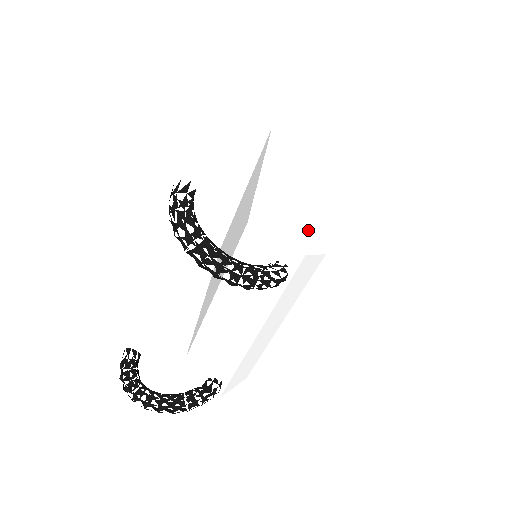
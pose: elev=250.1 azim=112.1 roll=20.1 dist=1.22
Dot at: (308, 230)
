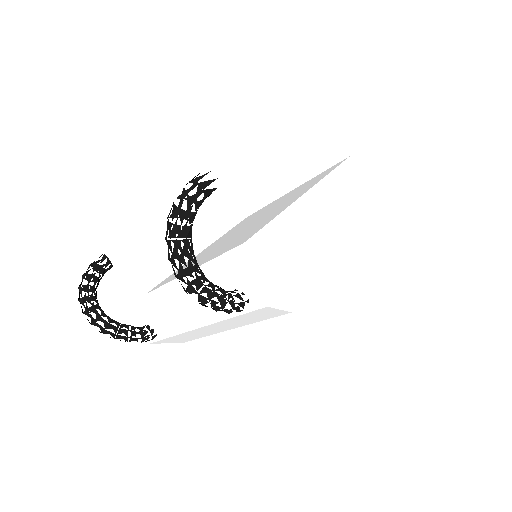
Dot at: (292, 283)
